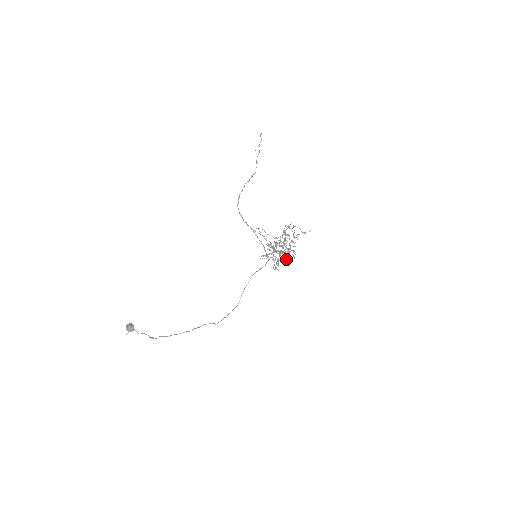
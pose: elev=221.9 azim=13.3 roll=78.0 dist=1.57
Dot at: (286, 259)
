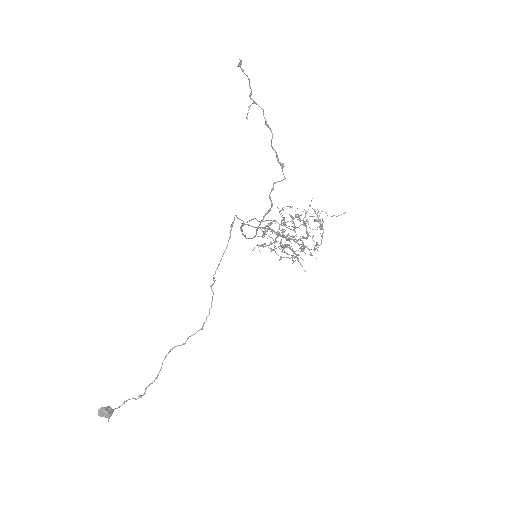
Dot at: occluded
